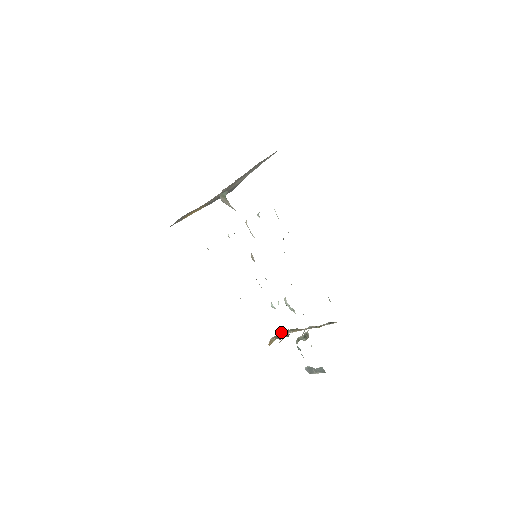
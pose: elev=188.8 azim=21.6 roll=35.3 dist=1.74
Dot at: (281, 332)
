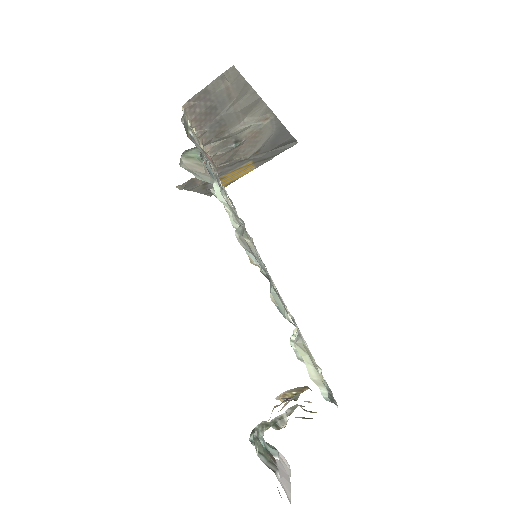
Dot at: occluded
